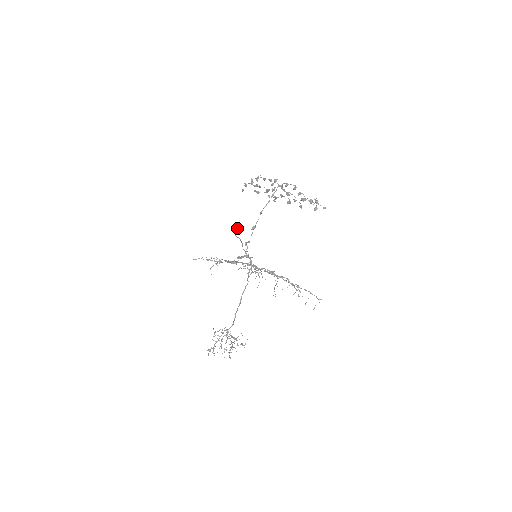
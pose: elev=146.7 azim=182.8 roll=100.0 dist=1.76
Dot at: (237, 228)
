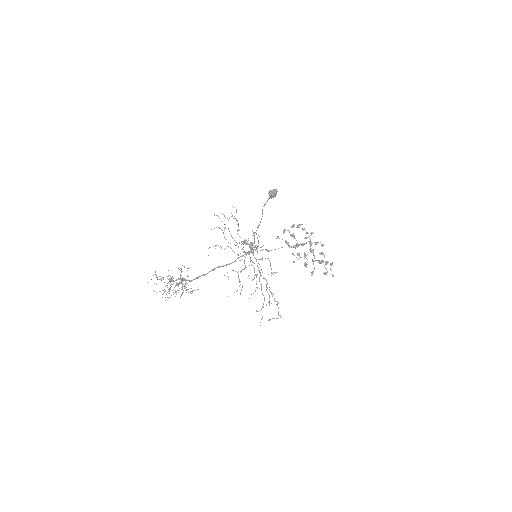
Dot at: (273, 192)
